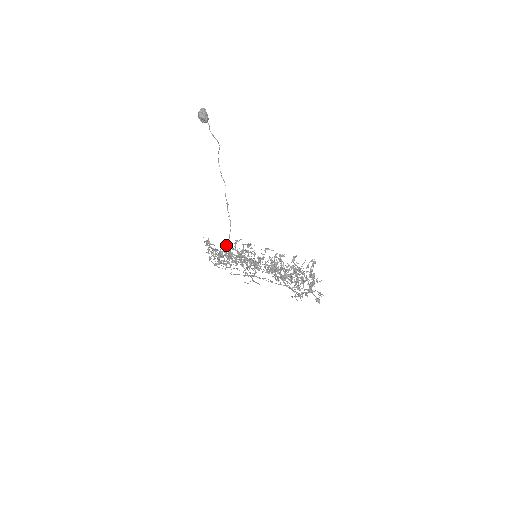
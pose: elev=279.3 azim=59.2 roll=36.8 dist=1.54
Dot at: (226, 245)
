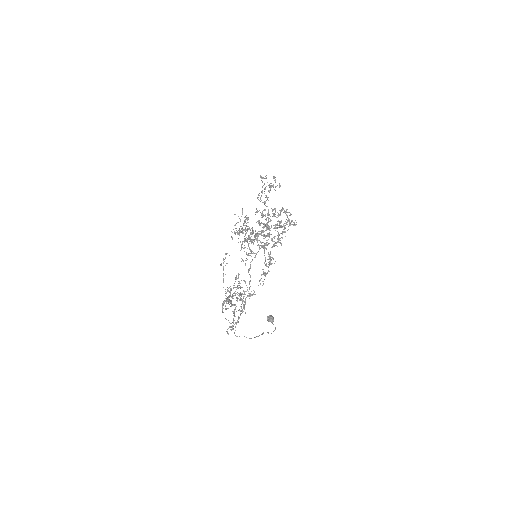
Dot at: occluded
